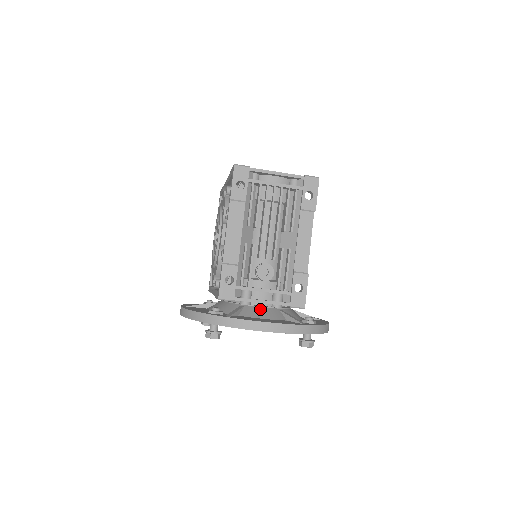
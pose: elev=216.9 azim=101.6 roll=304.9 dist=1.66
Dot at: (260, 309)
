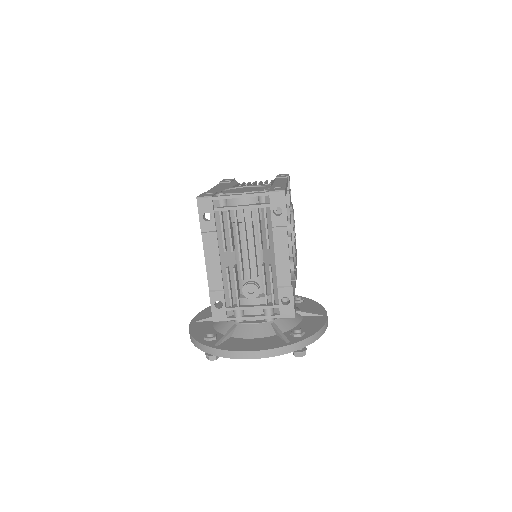
Dot at: (251, 327)
